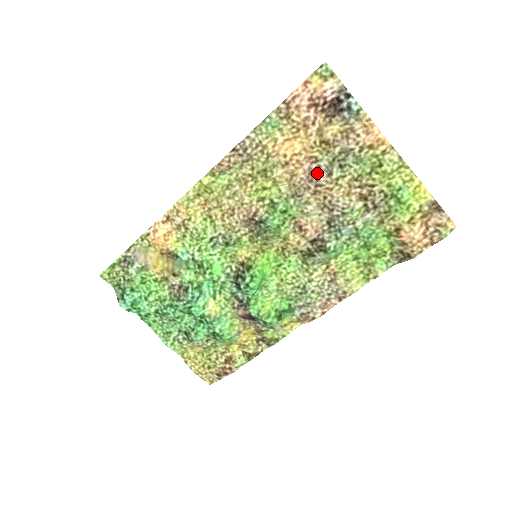
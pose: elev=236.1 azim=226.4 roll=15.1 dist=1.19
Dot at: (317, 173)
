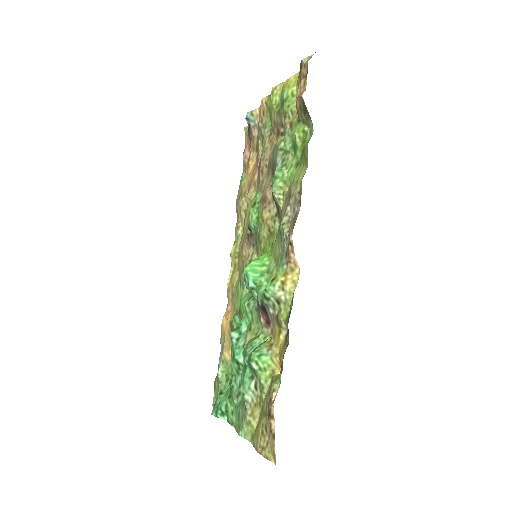
Dot at: (259, 164)
